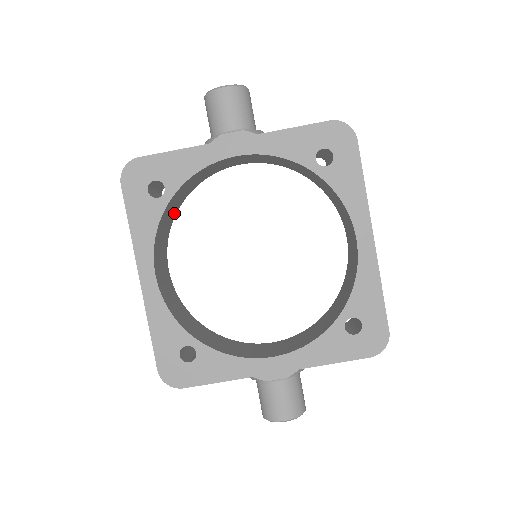
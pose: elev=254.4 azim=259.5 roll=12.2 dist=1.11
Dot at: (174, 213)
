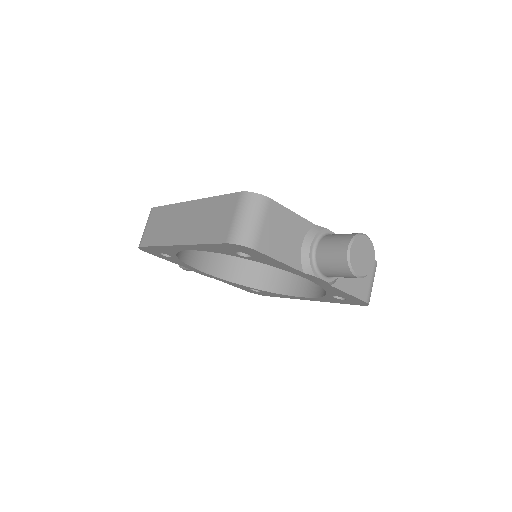
Dot at: occluded
